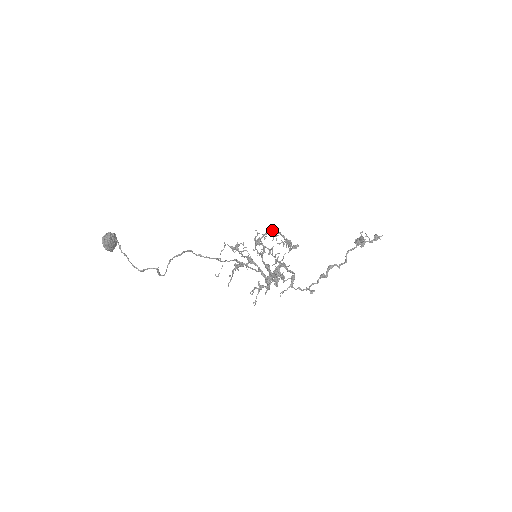
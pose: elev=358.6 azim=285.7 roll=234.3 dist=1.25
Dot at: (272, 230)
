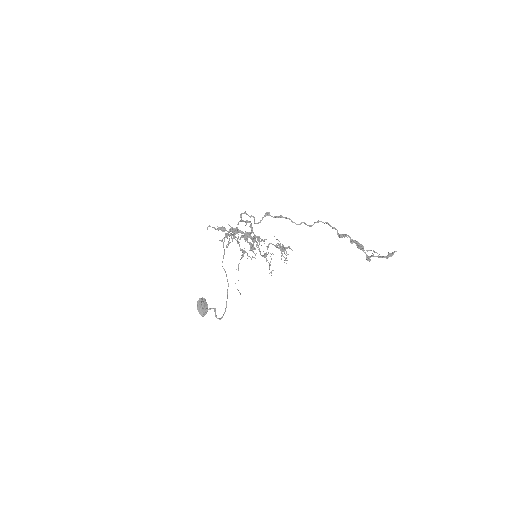
Dot at: (273, 244)
